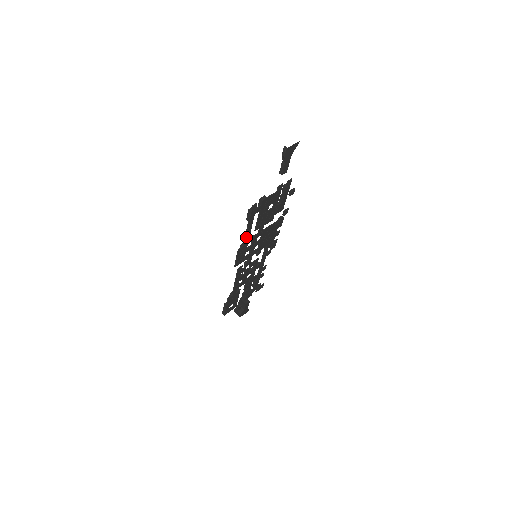
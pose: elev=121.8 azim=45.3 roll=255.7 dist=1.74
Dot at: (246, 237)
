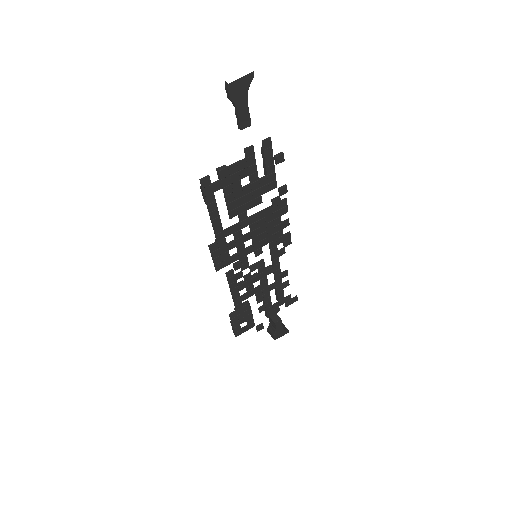
Dot at: (215, 227)
